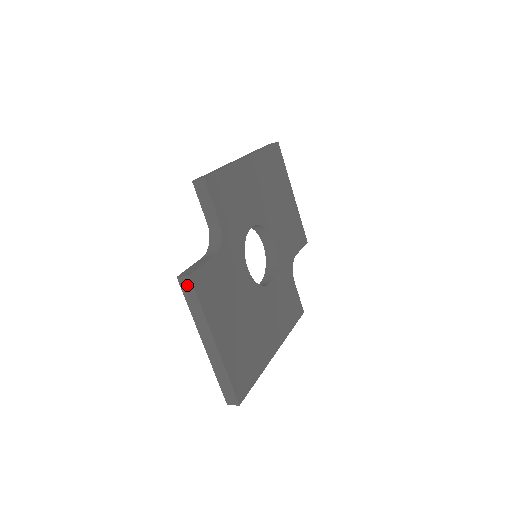
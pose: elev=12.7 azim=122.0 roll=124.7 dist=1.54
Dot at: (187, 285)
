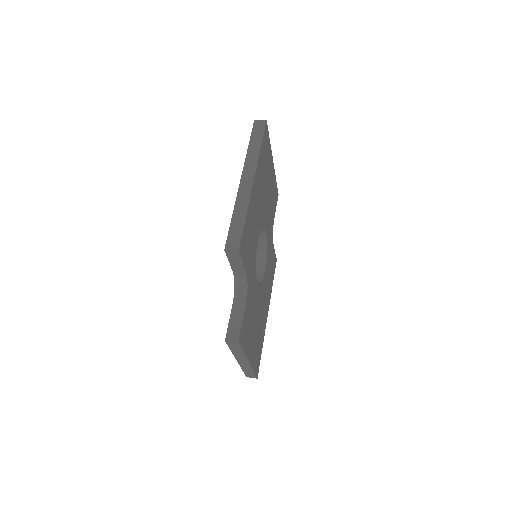
Dot at: (234, 345)
